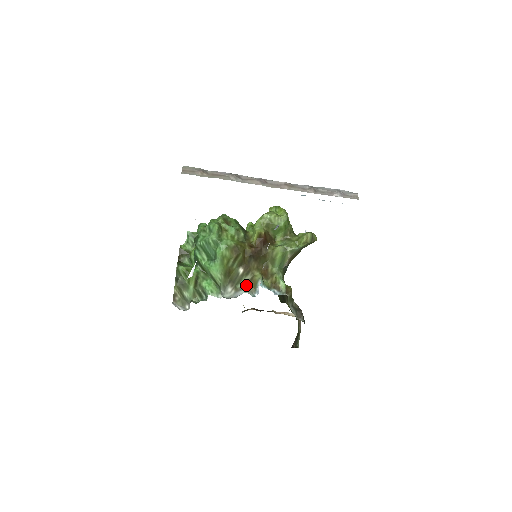
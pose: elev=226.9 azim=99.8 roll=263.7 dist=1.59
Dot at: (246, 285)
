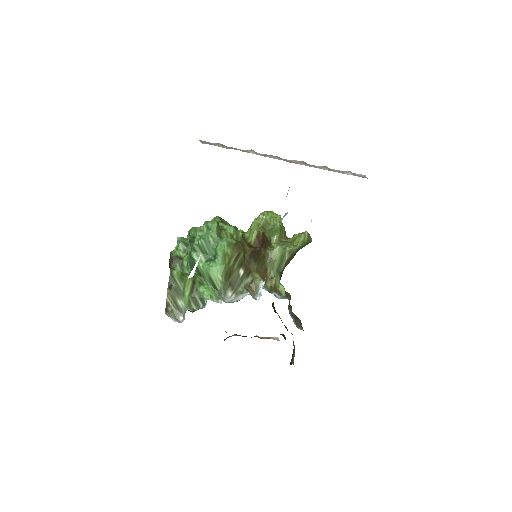
Dot at: (247, 288)
